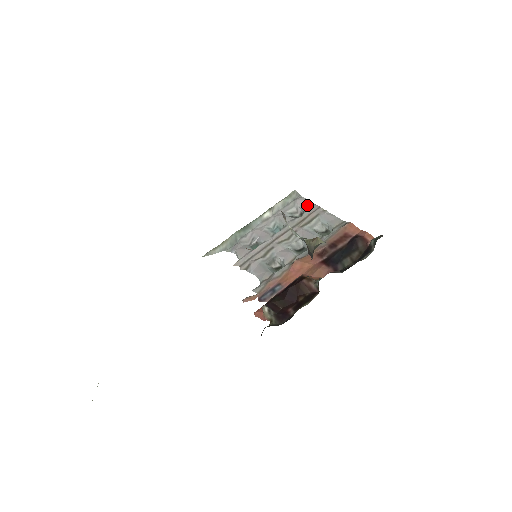
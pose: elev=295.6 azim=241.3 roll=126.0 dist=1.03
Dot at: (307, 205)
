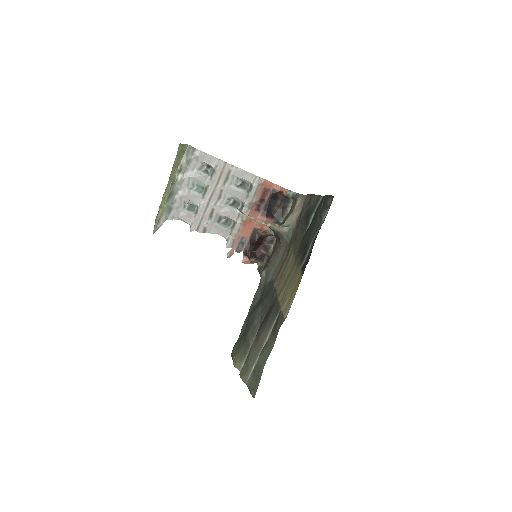
Dot at: (212, 160)
